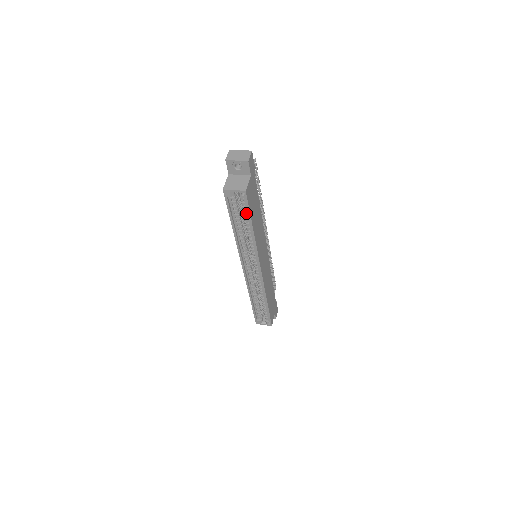
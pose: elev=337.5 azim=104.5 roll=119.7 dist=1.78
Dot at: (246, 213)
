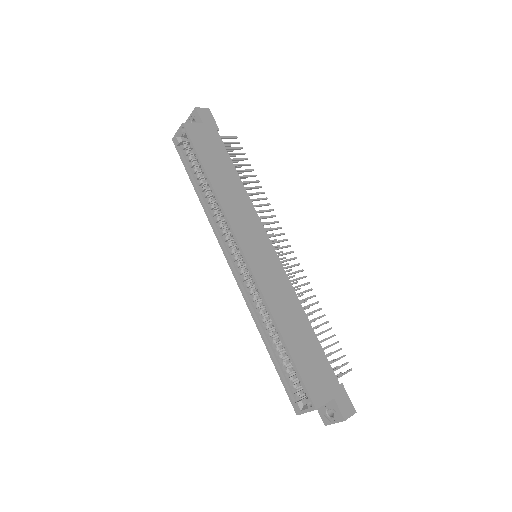
Dot at: (198, 159)
